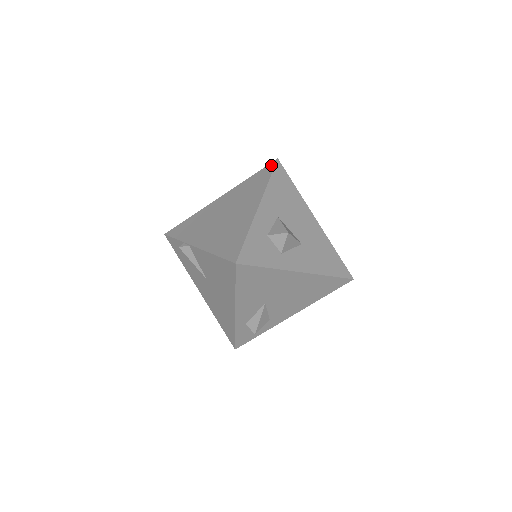
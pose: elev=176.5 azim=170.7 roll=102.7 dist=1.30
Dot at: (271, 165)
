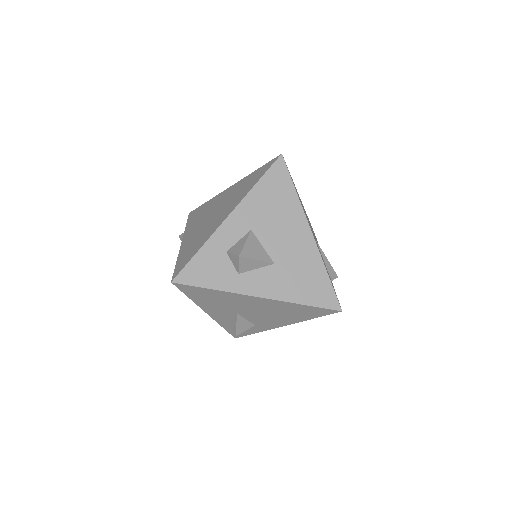
Dot at: (272, 161)
